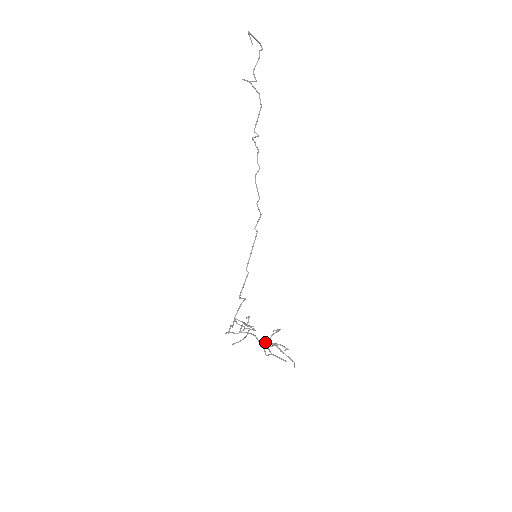
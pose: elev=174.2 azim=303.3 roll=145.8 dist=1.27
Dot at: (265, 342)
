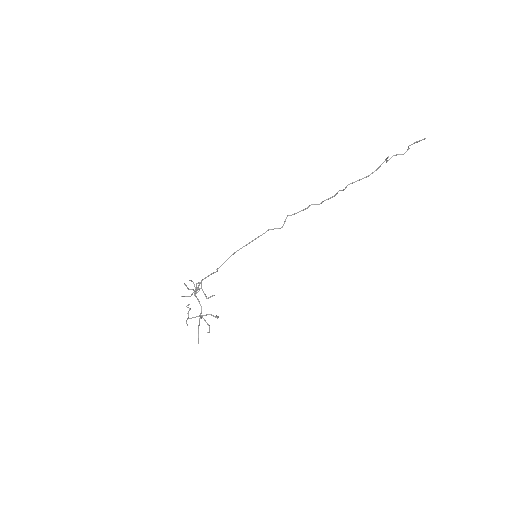
Dot at: occluded
